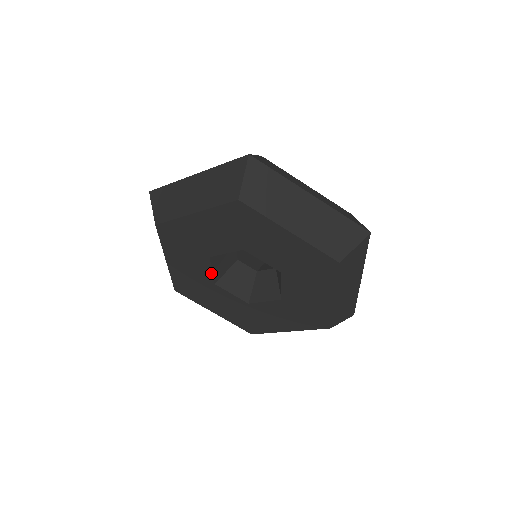
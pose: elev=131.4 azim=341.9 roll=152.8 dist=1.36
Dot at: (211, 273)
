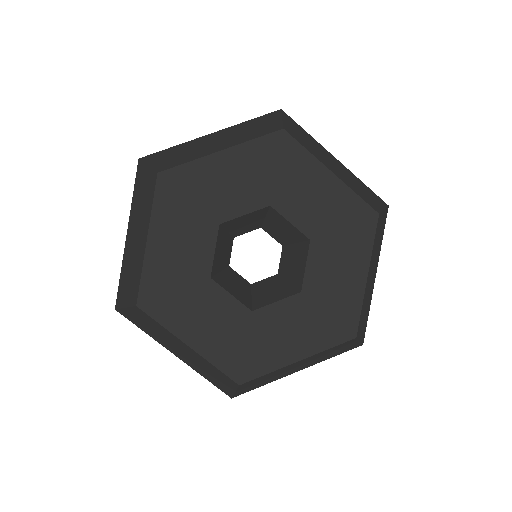
Dot at: (212, 256)
